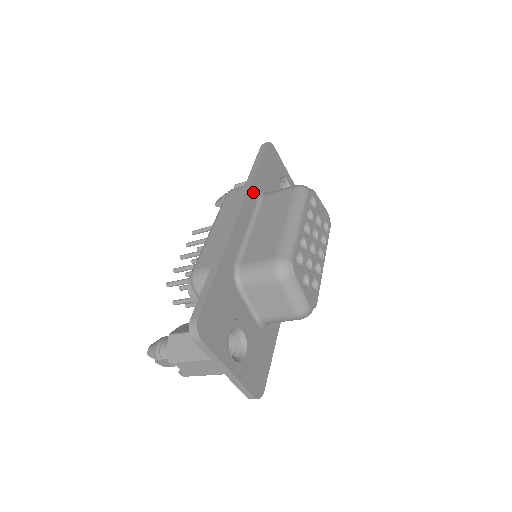
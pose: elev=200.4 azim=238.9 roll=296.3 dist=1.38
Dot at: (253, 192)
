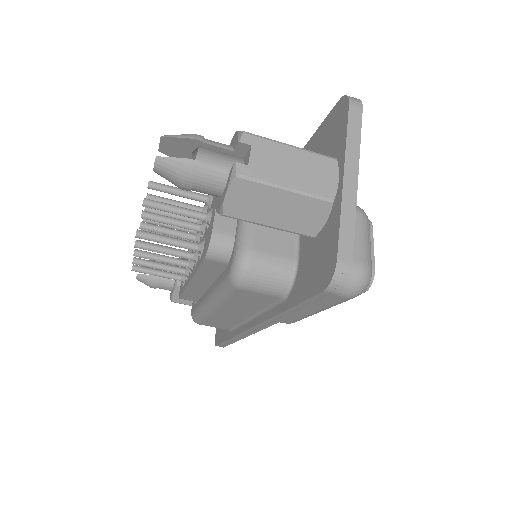
Dot at: occluded
